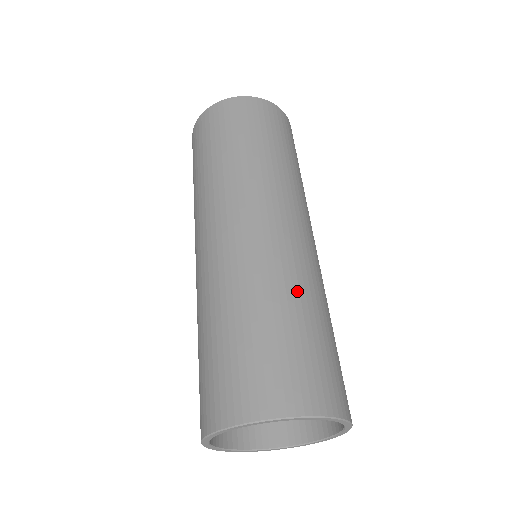
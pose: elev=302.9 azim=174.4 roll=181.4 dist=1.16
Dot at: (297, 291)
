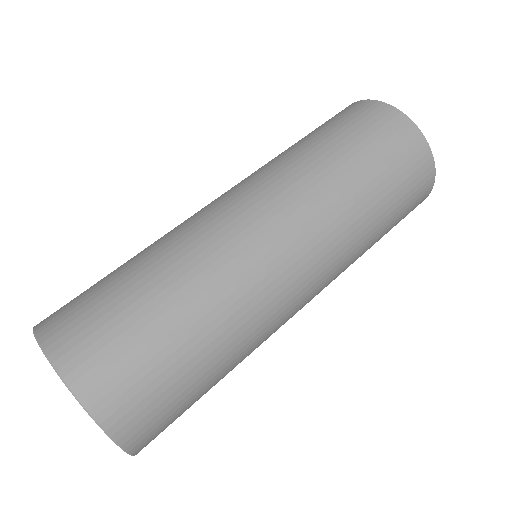
Dot at: (231, 341)
